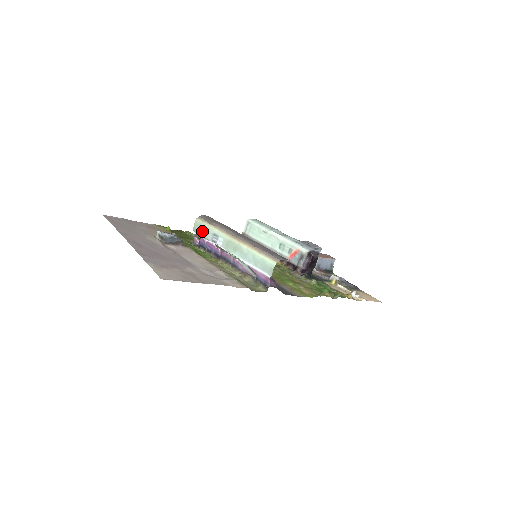
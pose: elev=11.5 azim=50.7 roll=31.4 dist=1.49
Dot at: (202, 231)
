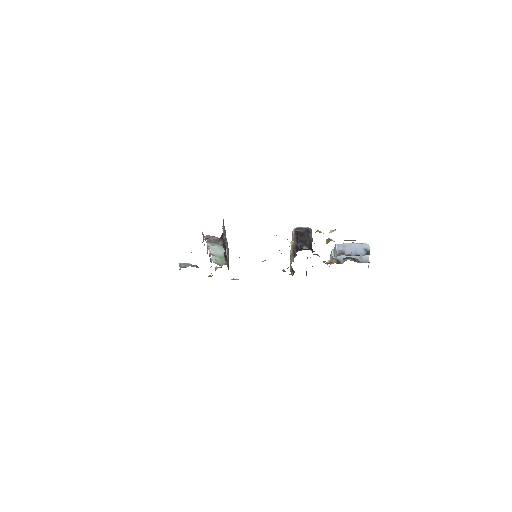
Dot at: occluded
